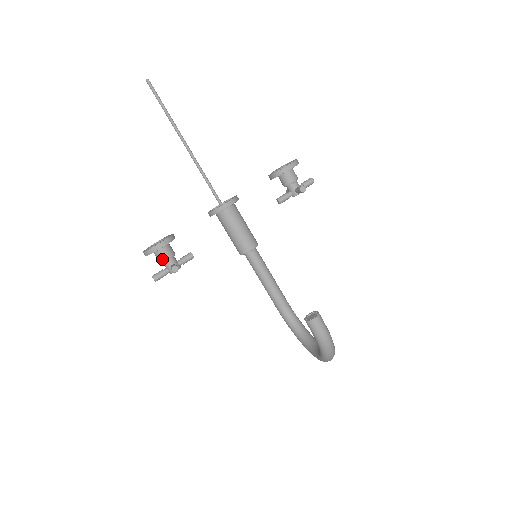
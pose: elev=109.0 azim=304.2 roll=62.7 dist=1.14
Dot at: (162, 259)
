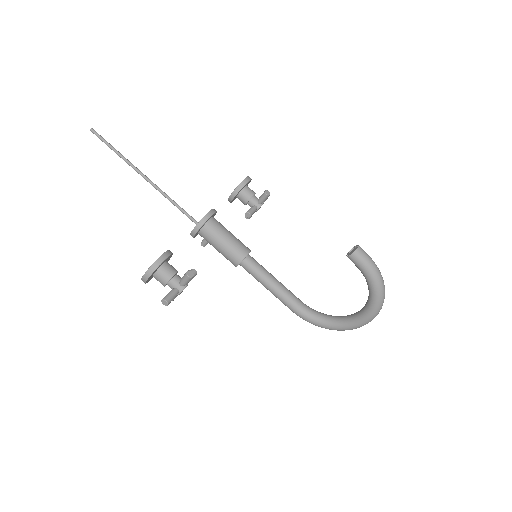
Dot at: (168, 276)
